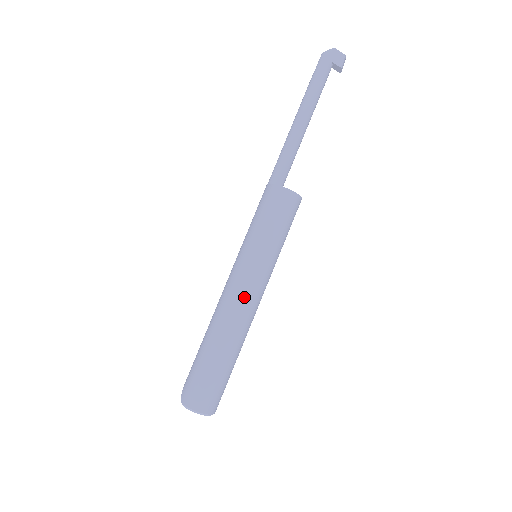
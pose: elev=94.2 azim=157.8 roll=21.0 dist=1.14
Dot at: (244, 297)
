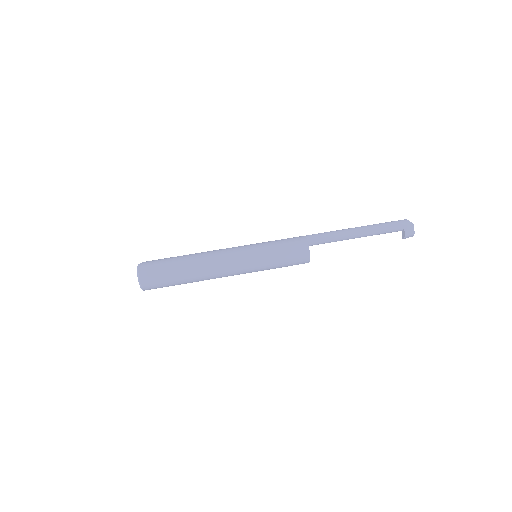
Dot at: (226, 262)
